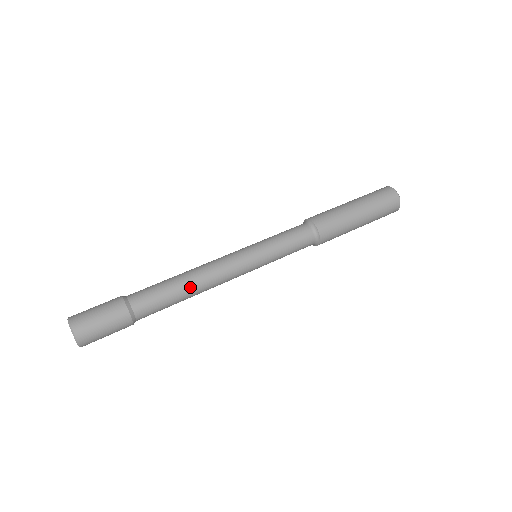
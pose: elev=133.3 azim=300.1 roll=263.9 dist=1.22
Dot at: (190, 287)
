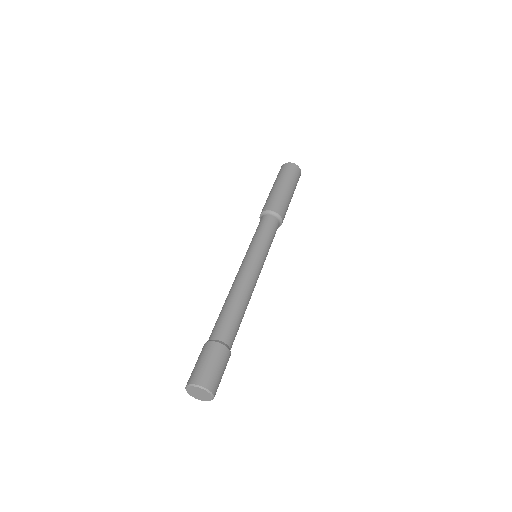
Dot at: (246, 305)
